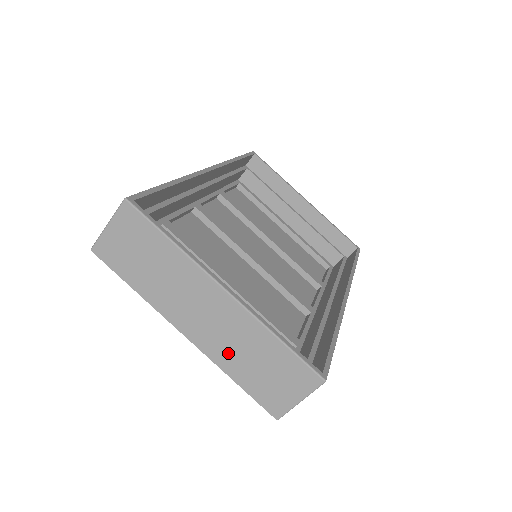
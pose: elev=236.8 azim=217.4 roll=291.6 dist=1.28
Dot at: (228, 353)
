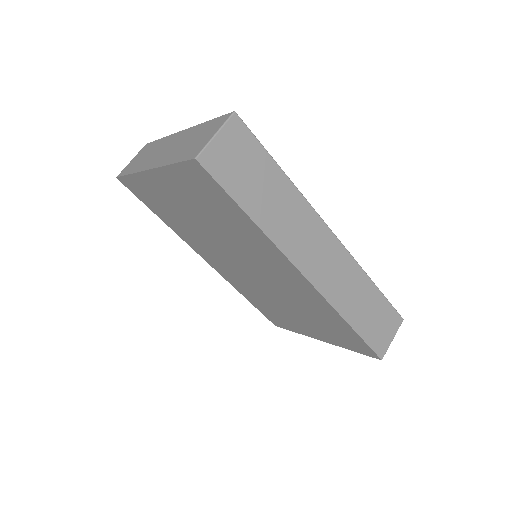
Dot at: (173, 154)
